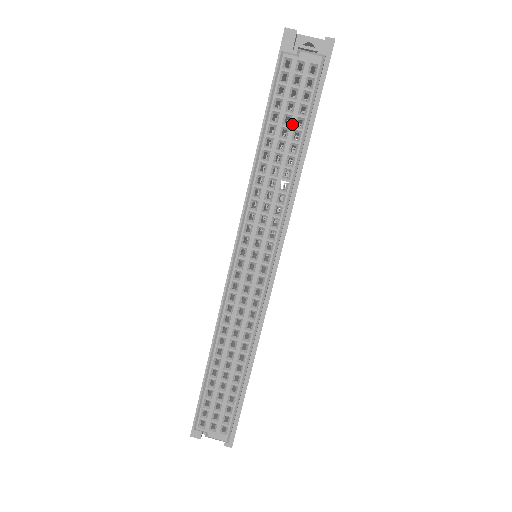
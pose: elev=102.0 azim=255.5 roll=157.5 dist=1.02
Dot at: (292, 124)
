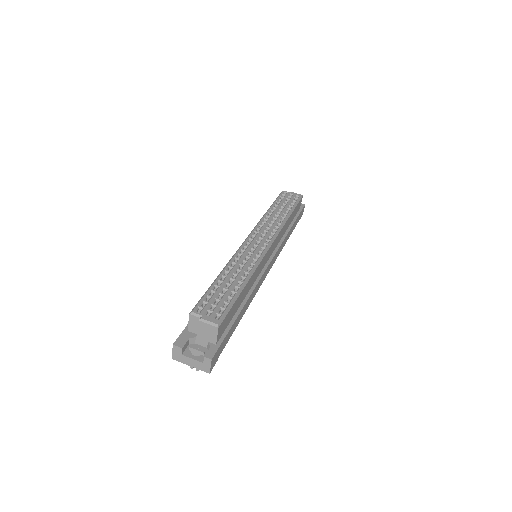
Dot at: (286, 206)
